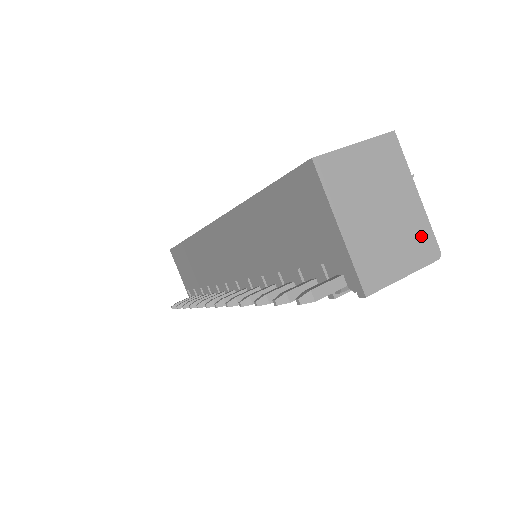
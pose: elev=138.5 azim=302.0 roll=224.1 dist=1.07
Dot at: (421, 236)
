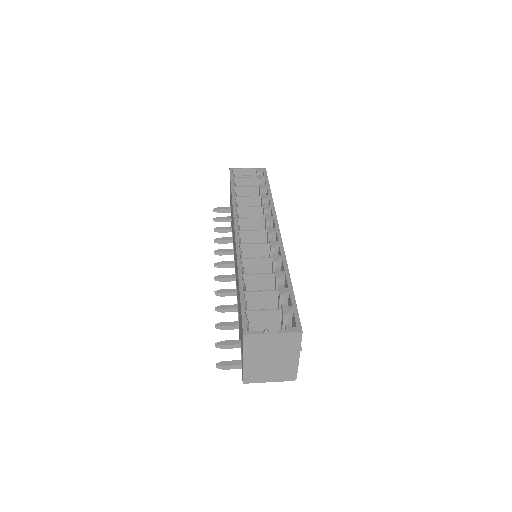
Dot at: (289, 372)
